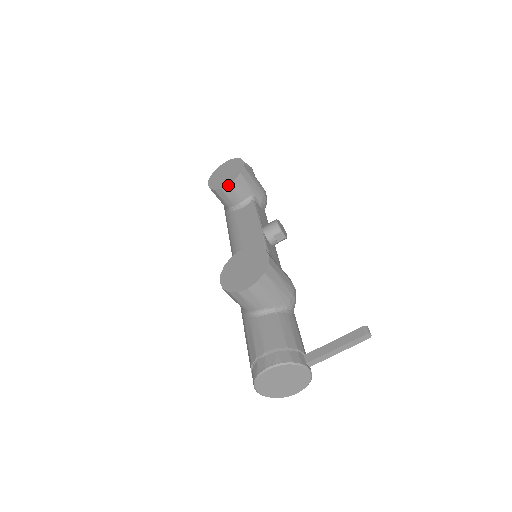
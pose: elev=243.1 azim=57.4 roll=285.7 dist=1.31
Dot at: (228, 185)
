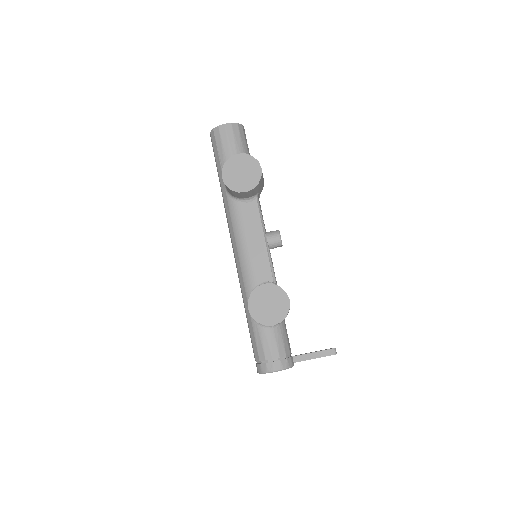
Dot at: (246, 192)
